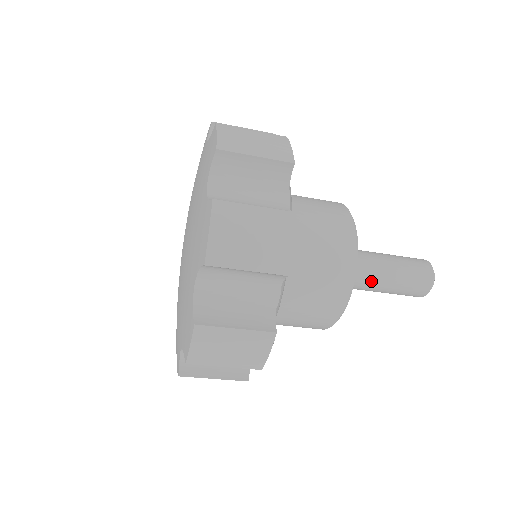
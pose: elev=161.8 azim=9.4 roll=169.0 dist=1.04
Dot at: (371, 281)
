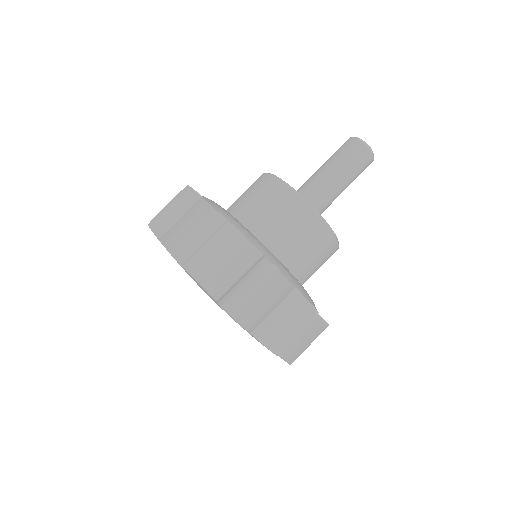
Dot at: (331, 191)
